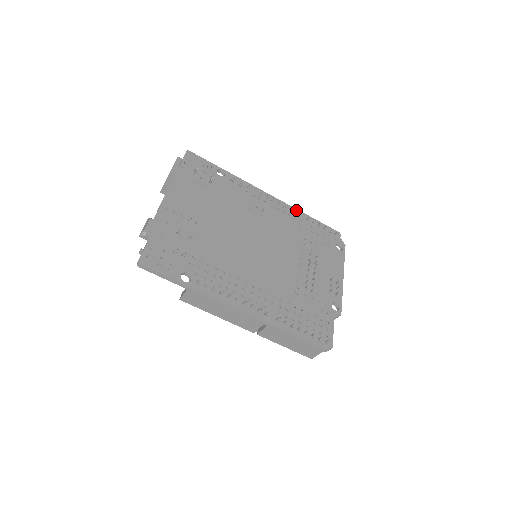
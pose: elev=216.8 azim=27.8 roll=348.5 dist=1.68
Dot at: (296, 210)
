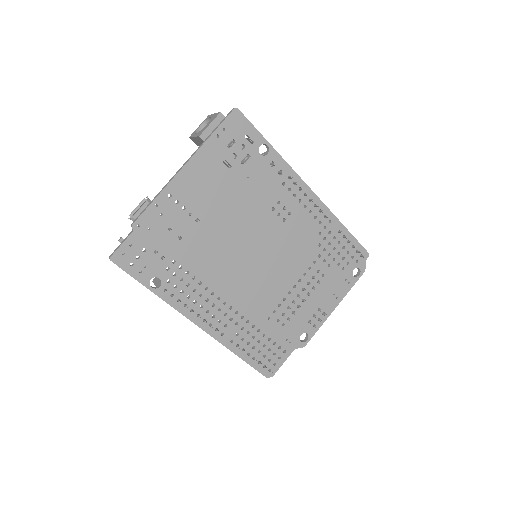
Dot at: (333, 217)
